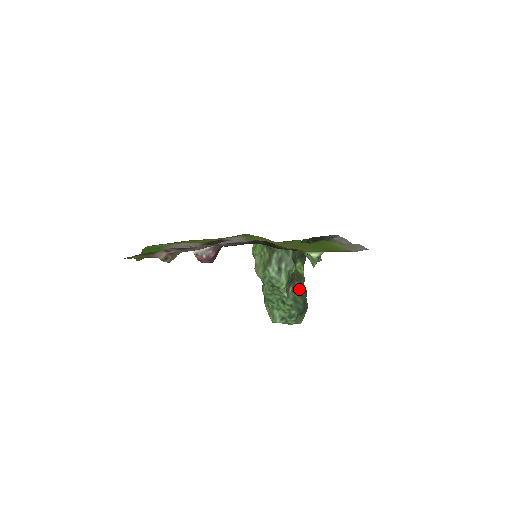
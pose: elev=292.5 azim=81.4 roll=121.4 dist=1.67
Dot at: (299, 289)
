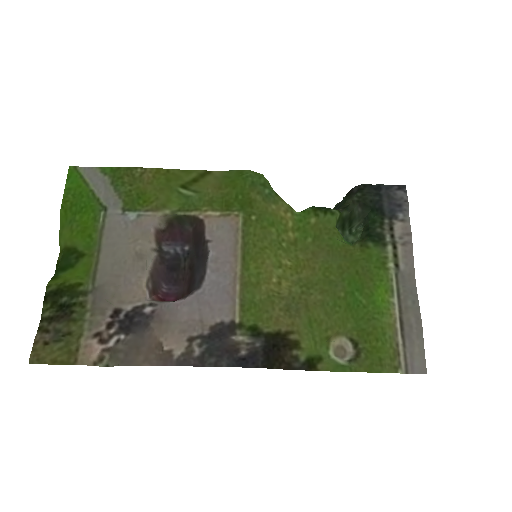
Dot at: occluded
